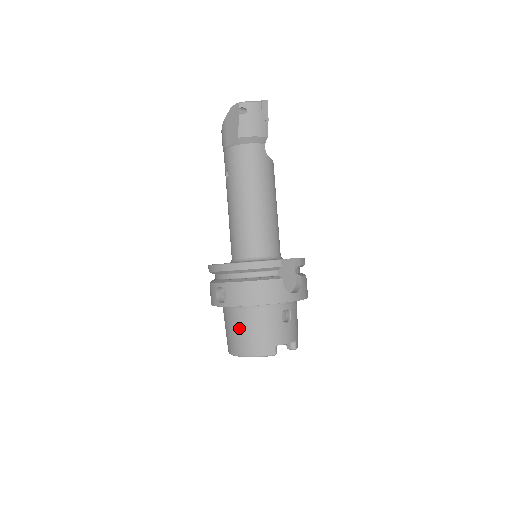
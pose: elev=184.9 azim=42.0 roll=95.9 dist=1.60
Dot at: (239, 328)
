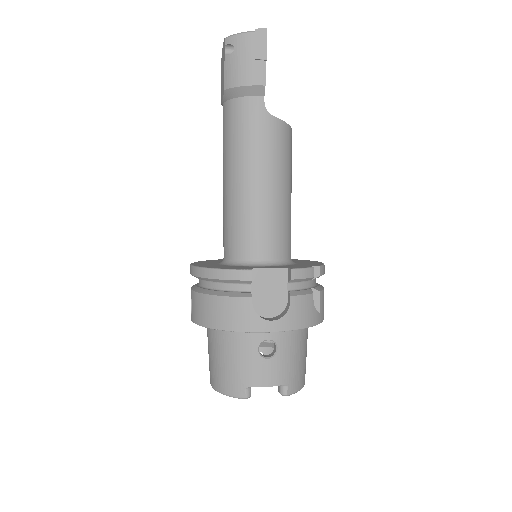
Dot at: (210, 351)
